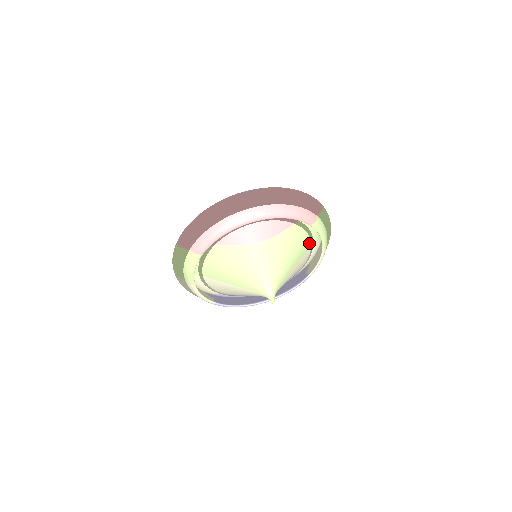
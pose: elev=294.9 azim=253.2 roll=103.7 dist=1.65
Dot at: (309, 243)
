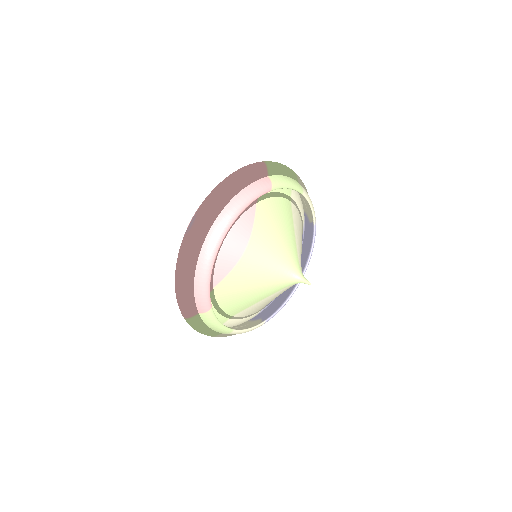
Dot at: (286, 202)
